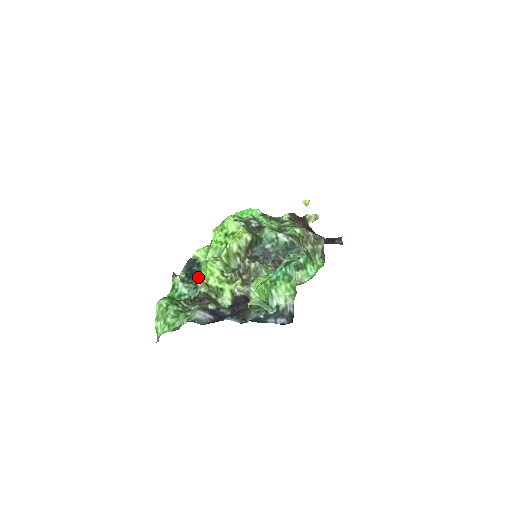
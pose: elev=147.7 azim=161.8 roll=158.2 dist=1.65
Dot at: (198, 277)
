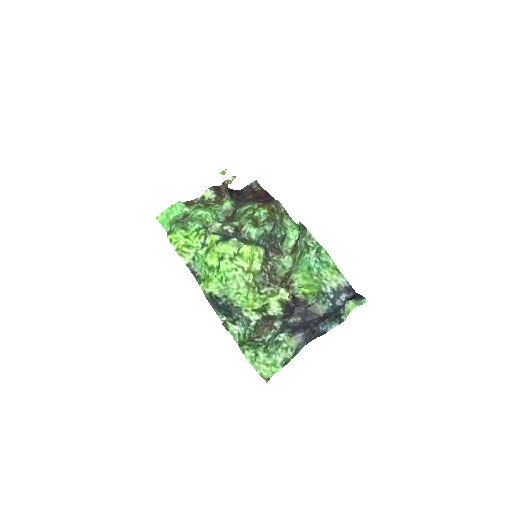
Dot at: (237, 309)
